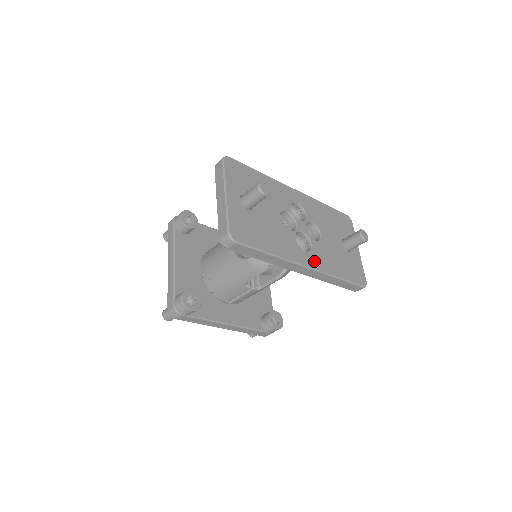
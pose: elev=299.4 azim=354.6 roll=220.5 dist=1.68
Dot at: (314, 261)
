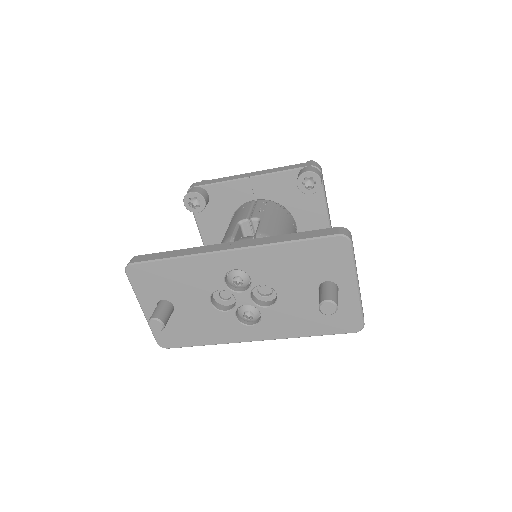
Dot at: (265, 332)
